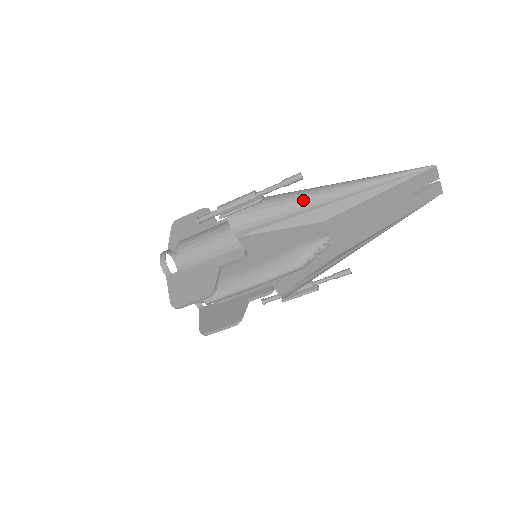
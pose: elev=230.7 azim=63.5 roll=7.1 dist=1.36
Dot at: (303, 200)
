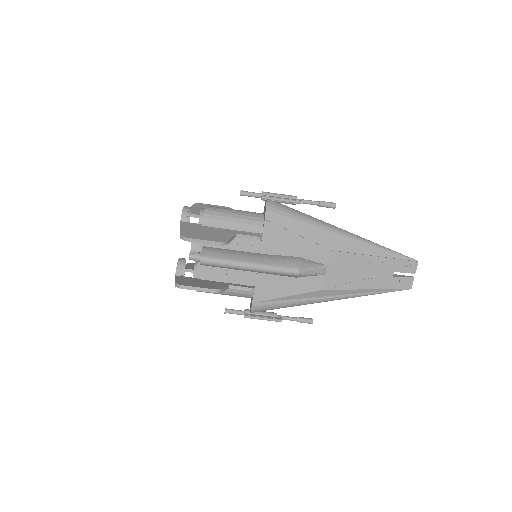
Dot at: (325, 225)
